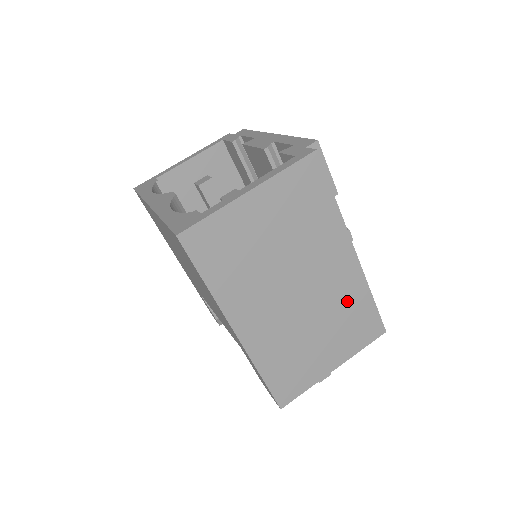
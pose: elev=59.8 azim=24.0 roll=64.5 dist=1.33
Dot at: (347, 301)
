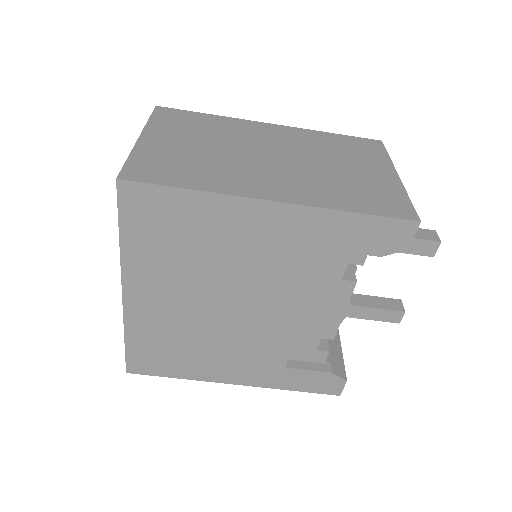
Dot at: (319, 143)
